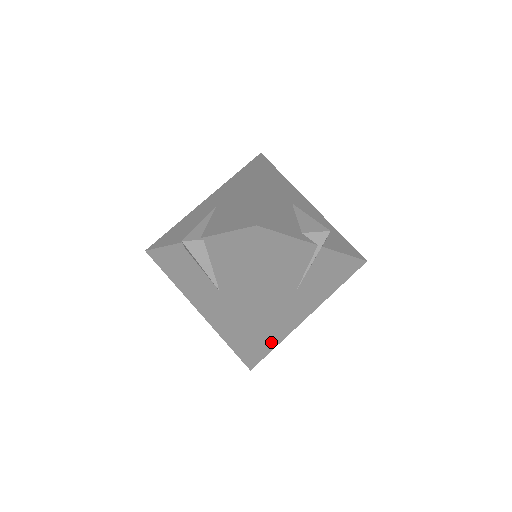
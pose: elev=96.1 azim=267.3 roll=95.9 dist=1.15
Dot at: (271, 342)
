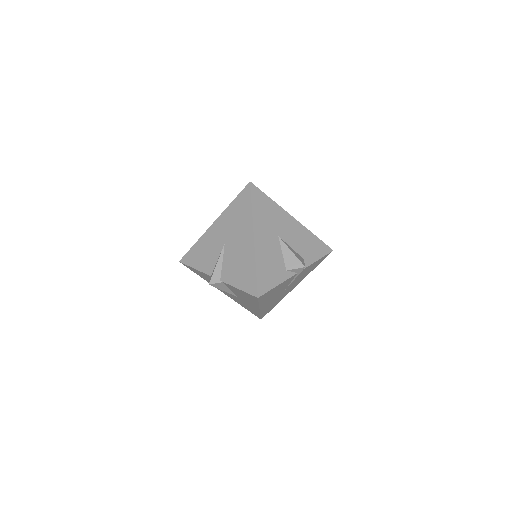
Dot at: (272, 307)
